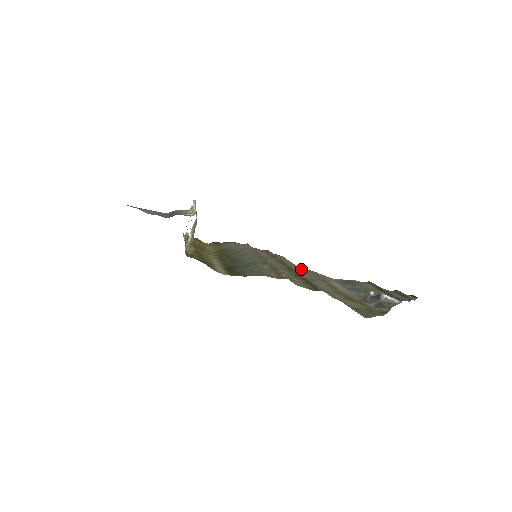
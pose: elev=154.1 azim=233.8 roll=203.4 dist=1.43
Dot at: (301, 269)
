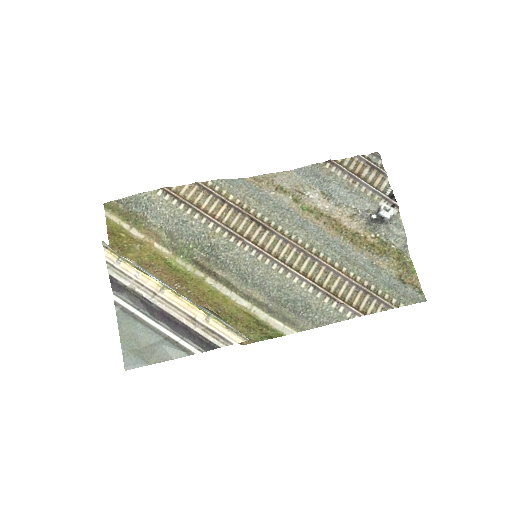
Dot at: (290, 221)
